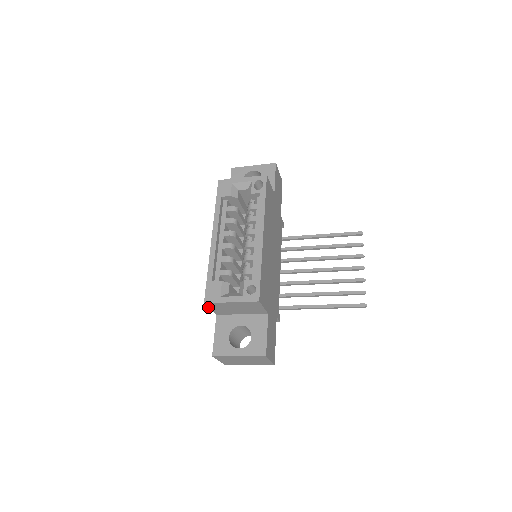
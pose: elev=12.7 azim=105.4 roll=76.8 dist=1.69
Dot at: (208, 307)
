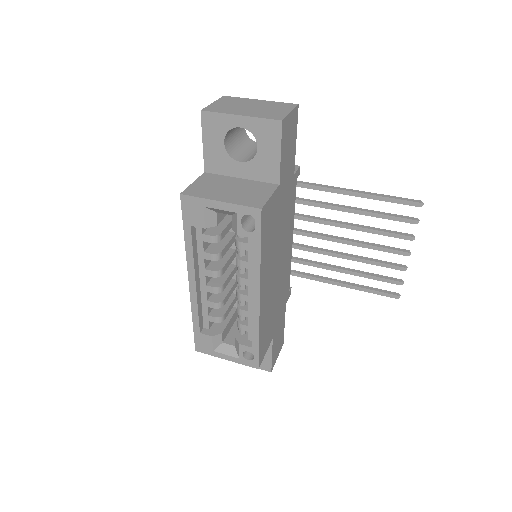
Dot at: occluded
